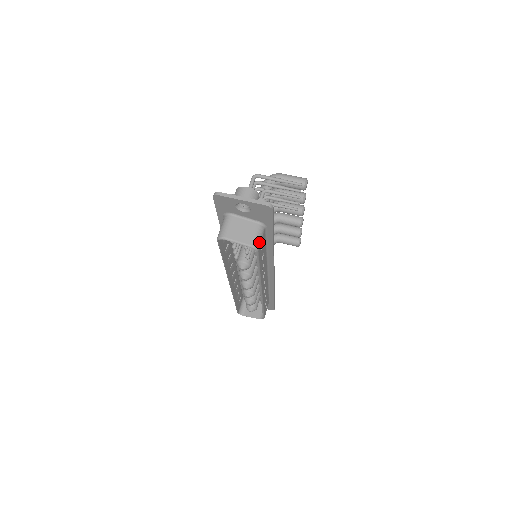
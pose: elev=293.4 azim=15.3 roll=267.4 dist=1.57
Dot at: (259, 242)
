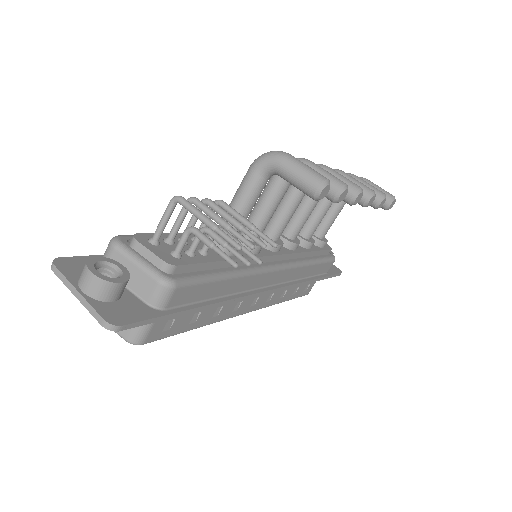
Dot at: (143, 334)
